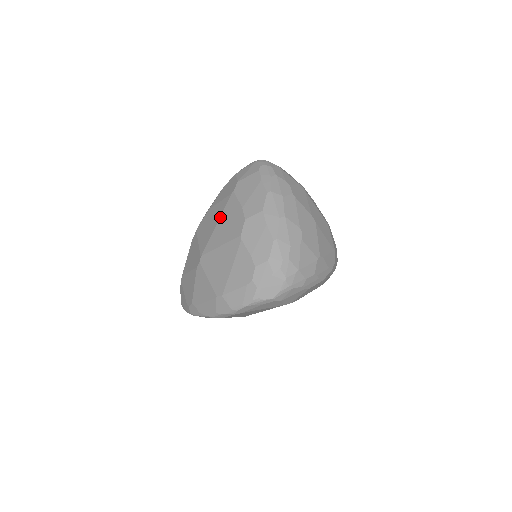
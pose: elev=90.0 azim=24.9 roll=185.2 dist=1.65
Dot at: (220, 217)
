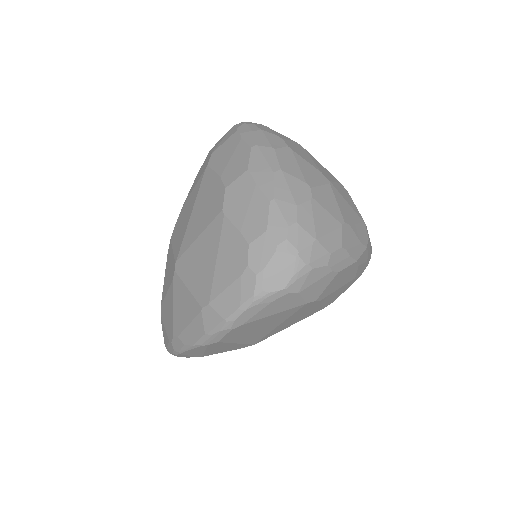
Dot at: (194, 203)
